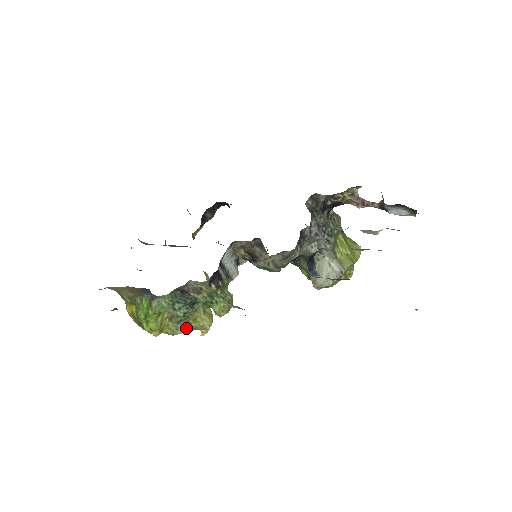
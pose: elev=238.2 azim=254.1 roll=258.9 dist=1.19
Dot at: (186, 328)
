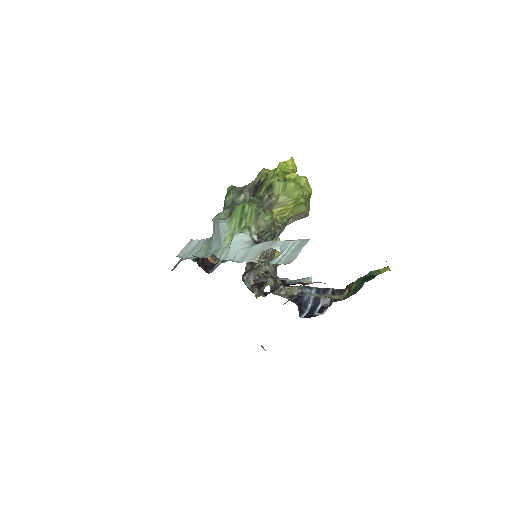
Dot at: occluded
